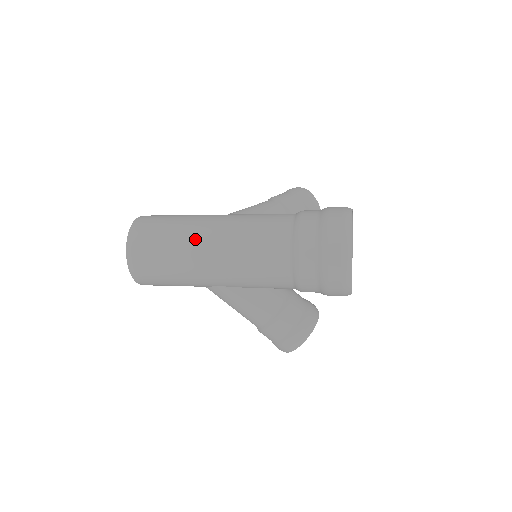
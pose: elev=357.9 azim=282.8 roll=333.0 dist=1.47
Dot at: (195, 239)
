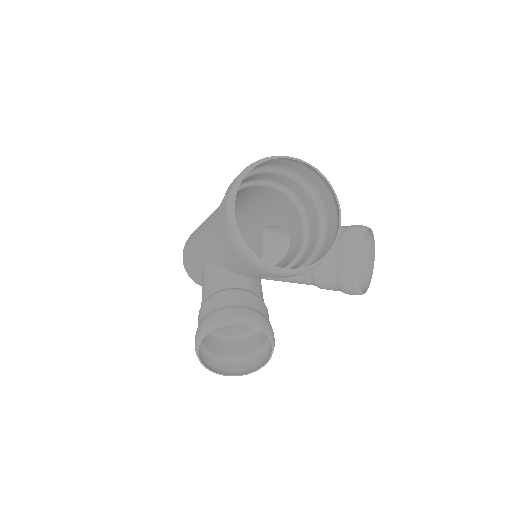
Dot at: occluded
